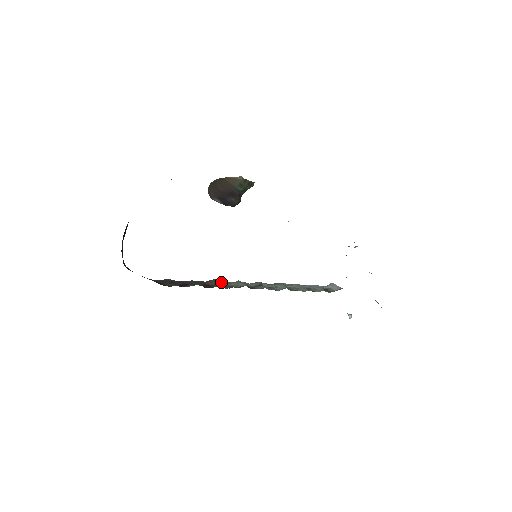
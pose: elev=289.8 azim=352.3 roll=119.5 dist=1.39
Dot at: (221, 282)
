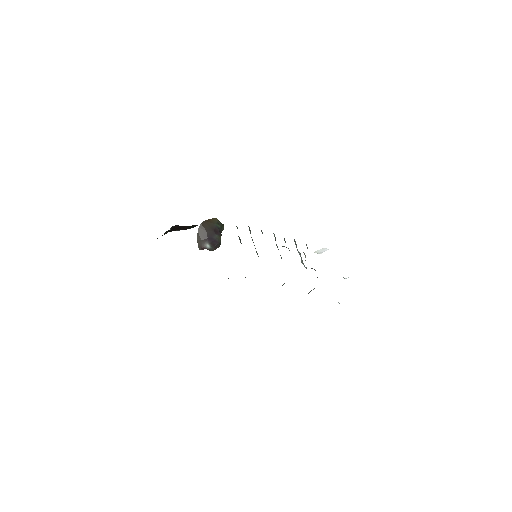
Dot at: occluded
